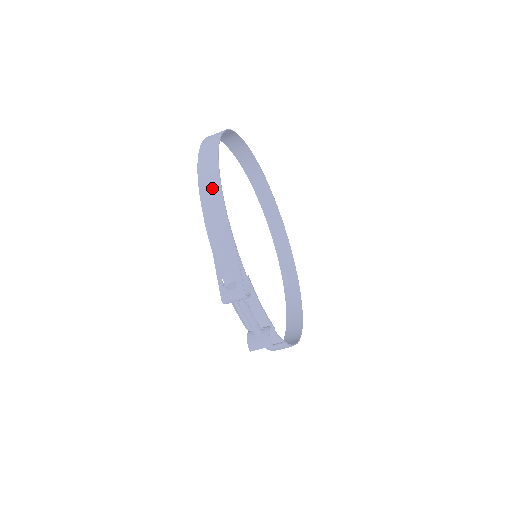
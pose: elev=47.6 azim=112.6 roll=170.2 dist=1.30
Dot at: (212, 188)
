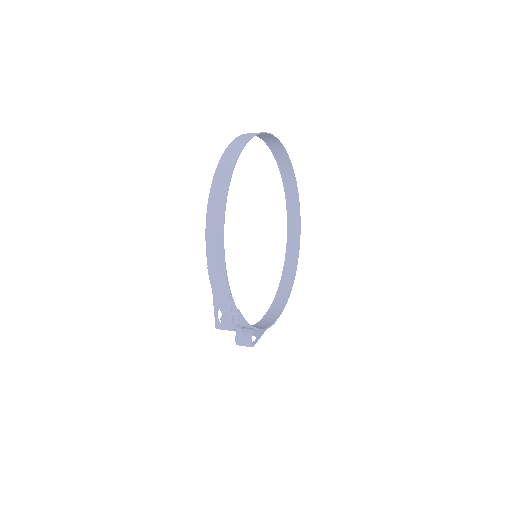
Dot at: (216, 242)
